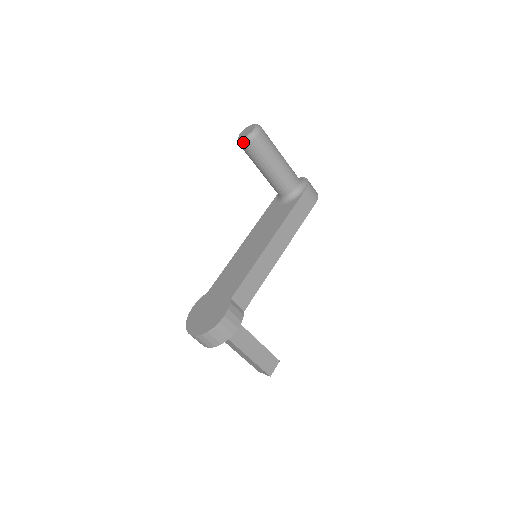
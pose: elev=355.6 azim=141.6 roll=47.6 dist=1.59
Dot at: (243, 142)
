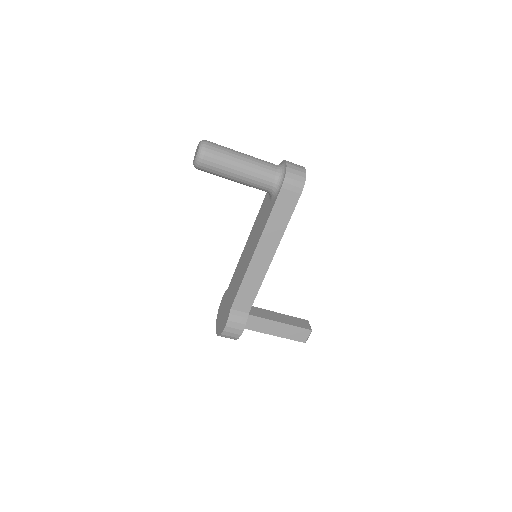
Dot at: occluded
